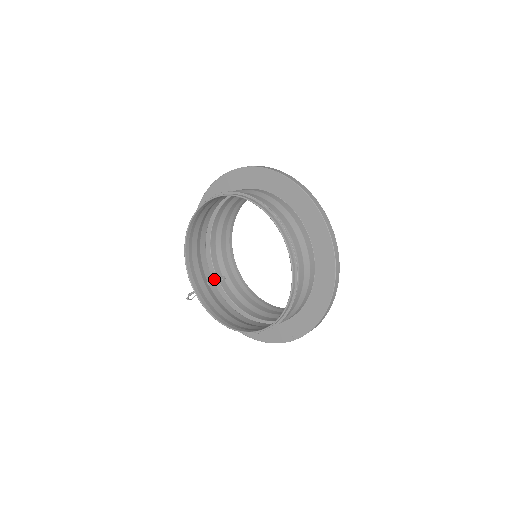
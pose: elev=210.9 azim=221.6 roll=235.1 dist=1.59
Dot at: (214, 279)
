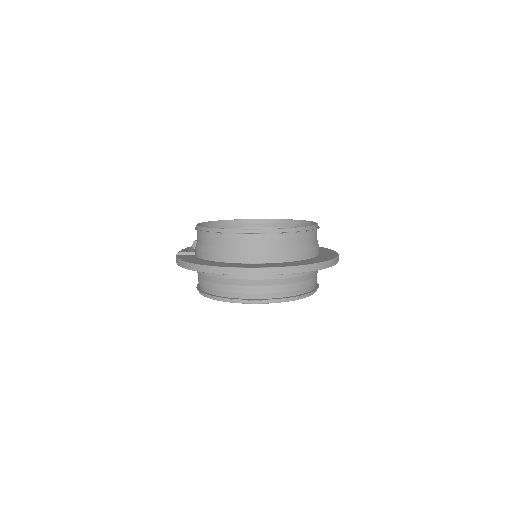
Dot at: occluded
